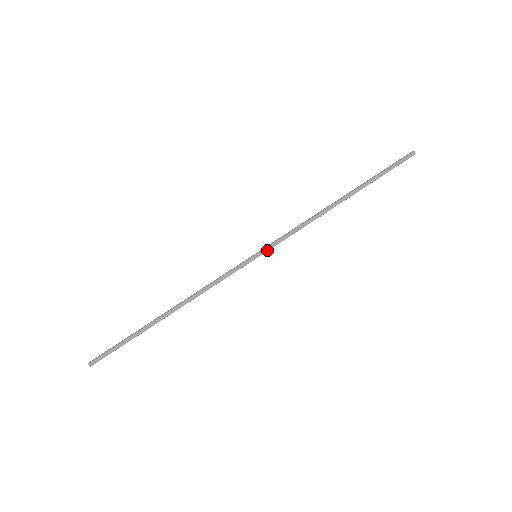
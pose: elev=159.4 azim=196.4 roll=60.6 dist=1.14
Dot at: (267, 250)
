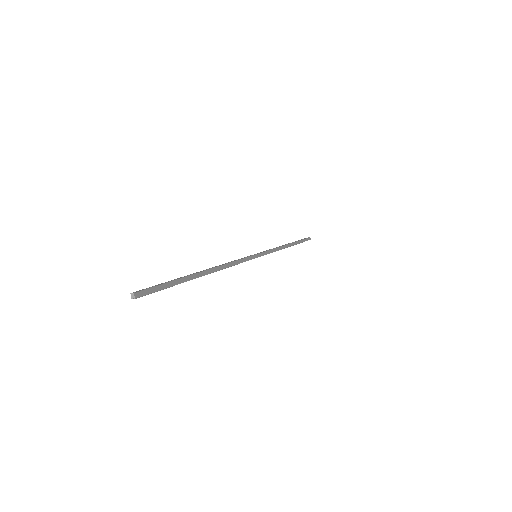
Dot at: (262, 255)
